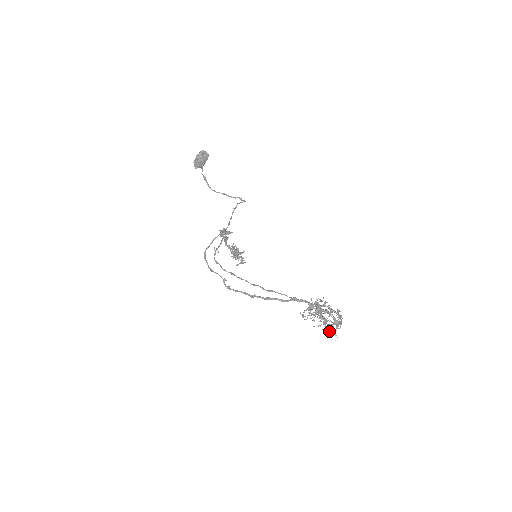
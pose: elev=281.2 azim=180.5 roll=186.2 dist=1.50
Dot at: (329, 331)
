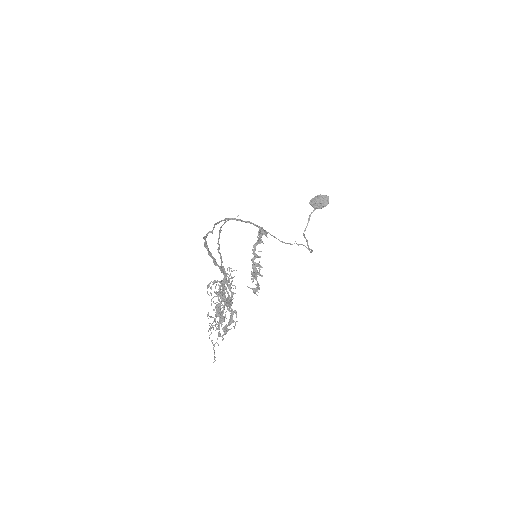
Dot at: occluded
